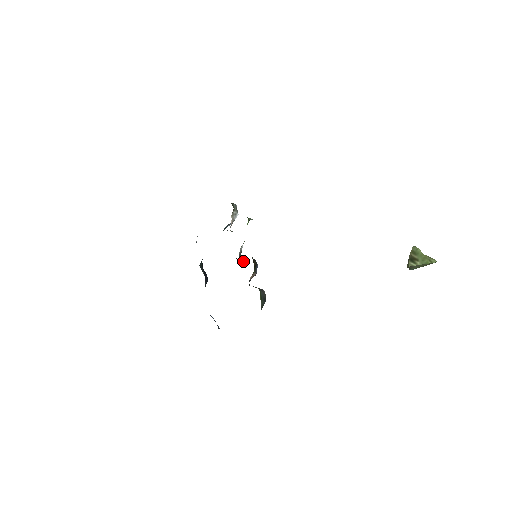
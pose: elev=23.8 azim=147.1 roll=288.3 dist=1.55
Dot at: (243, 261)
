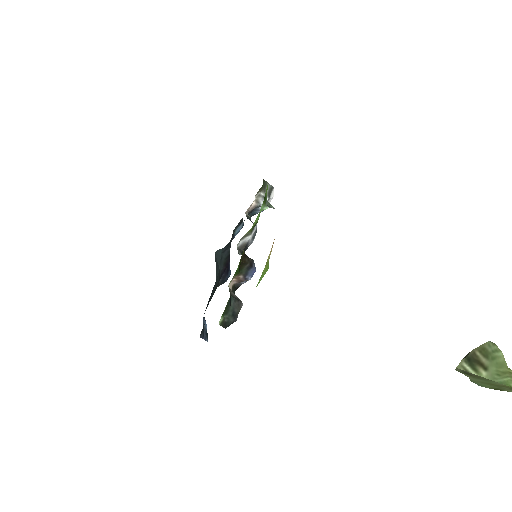
Dot at: occluded
